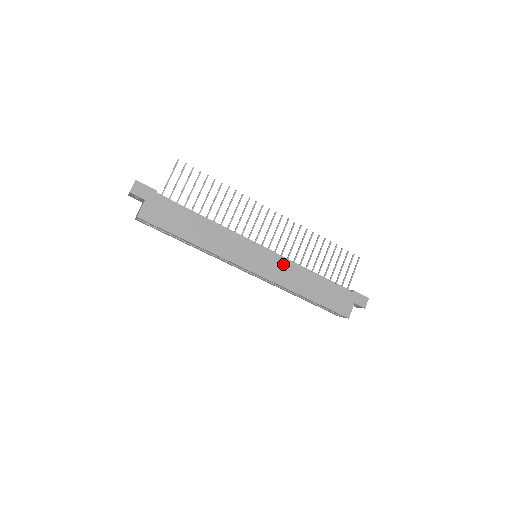
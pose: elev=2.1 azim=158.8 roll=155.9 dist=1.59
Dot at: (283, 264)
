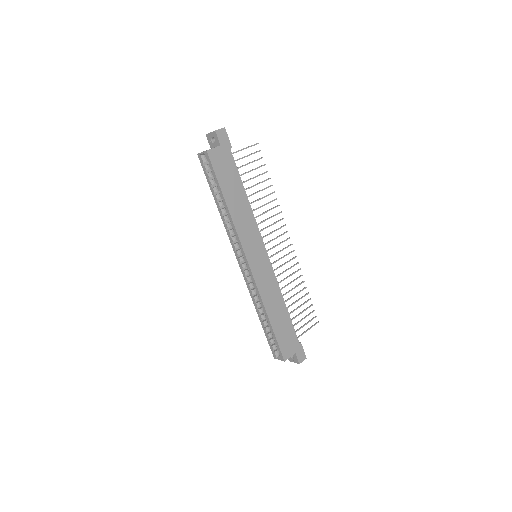
Dot at: (271, 277)
